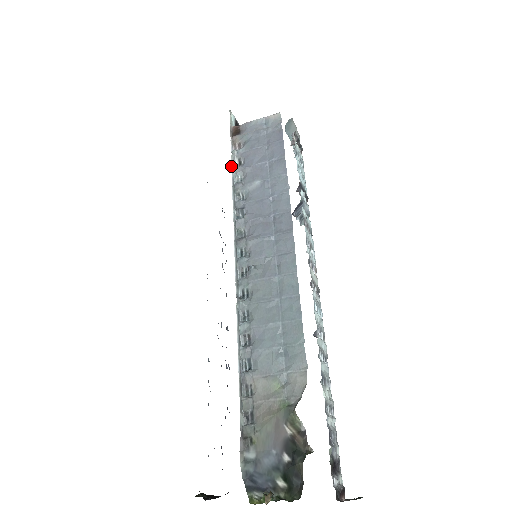
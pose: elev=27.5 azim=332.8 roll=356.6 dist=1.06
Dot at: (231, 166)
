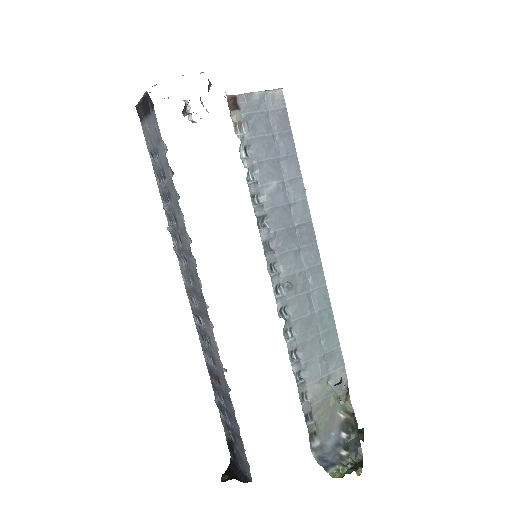
Dot at: (243, 159)
